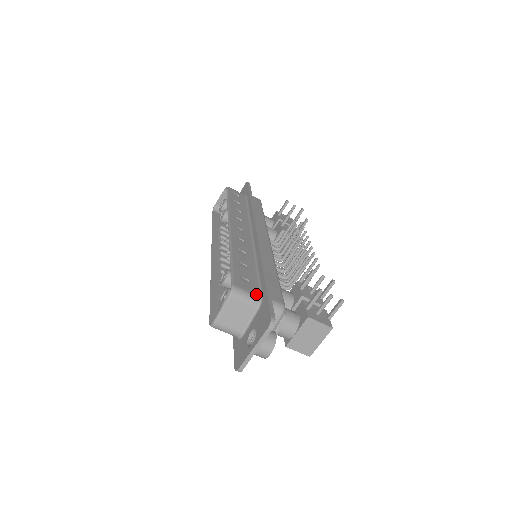
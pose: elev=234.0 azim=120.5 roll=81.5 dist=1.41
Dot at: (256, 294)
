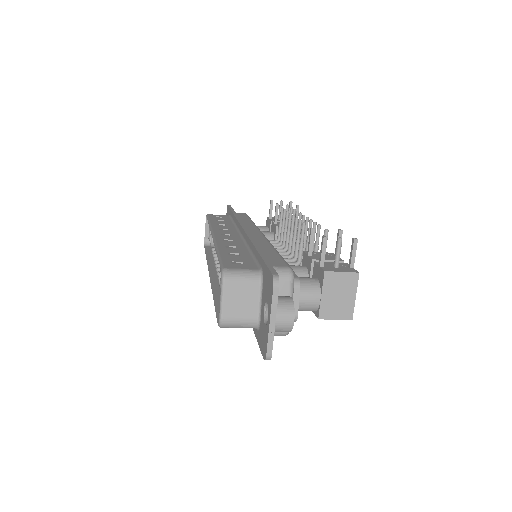
Dot at: (253, 269)
